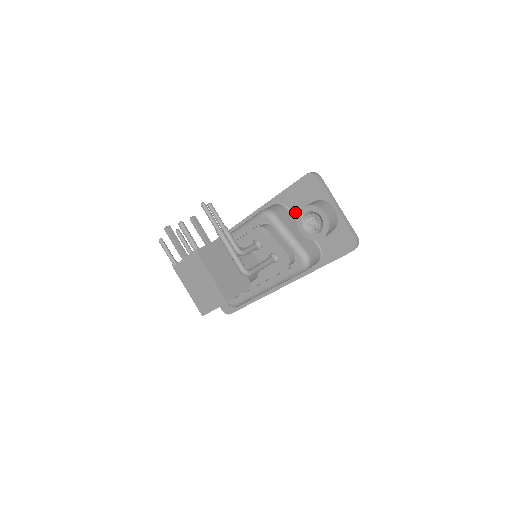
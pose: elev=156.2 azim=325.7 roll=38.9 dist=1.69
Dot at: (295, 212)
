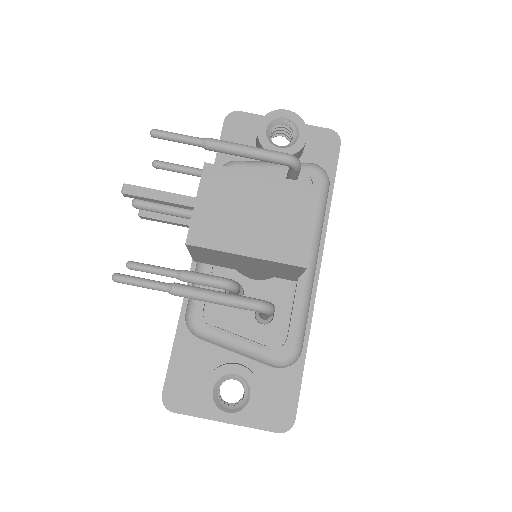
Dot at: occluded
